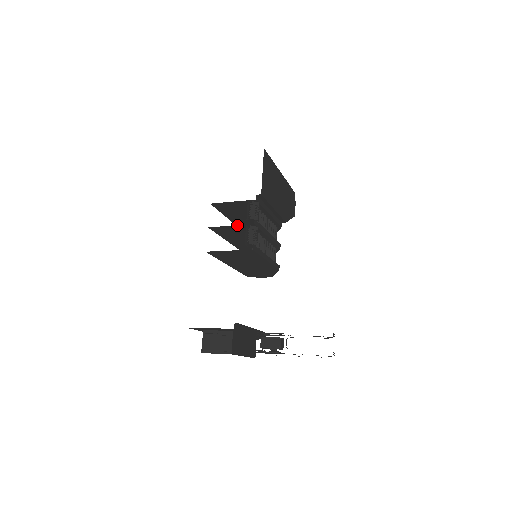
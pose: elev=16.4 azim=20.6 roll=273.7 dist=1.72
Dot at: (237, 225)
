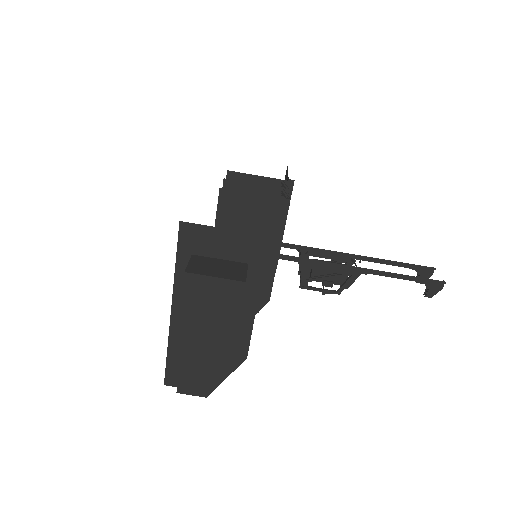
Dot at: (265, 186)
